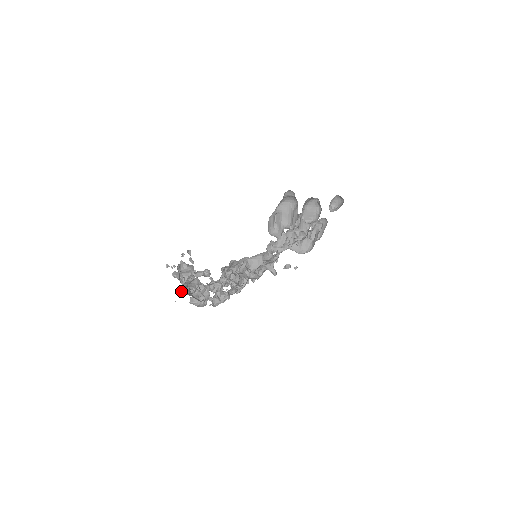
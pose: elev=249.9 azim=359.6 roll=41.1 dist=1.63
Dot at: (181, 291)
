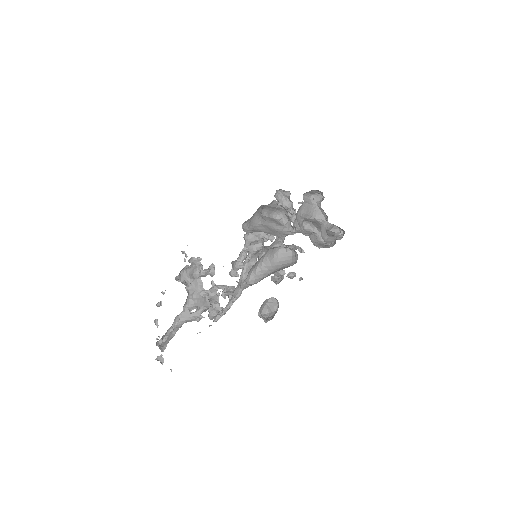
Dot at: occluded
